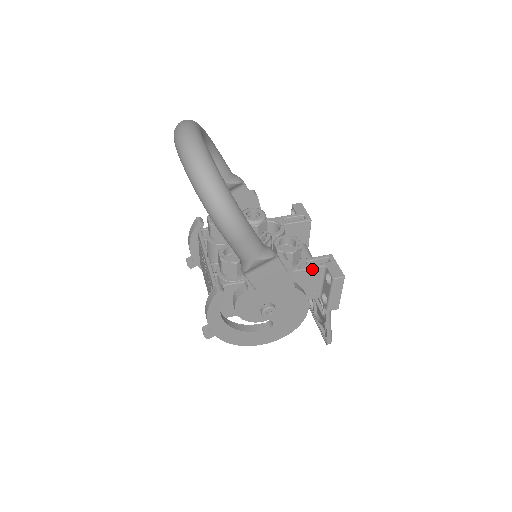
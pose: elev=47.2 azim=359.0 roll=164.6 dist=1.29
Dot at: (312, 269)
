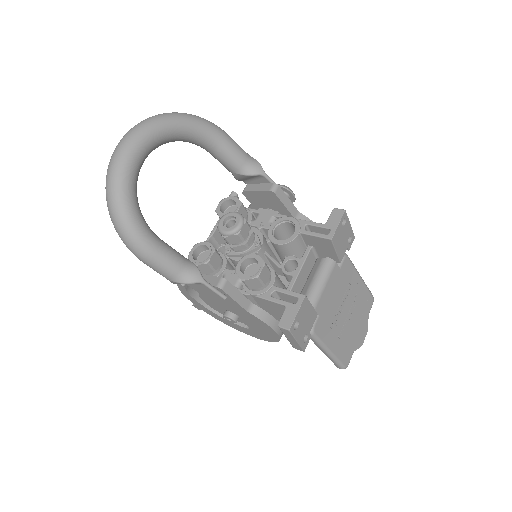
Dot at: (273, 302)
